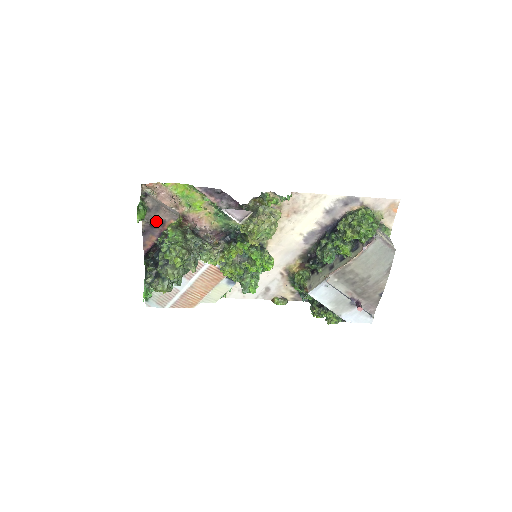
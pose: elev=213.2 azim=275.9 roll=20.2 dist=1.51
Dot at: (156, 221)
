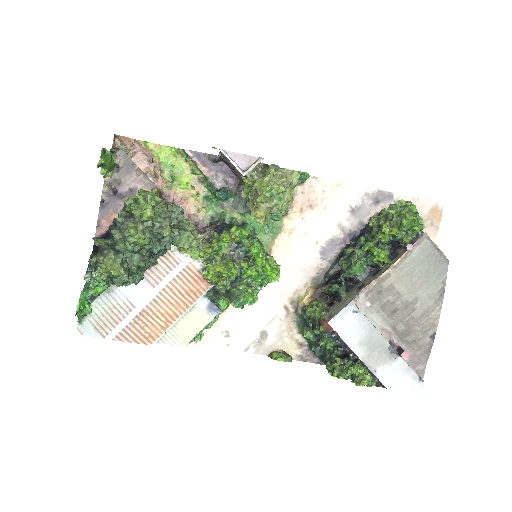
Dot at: (123, 188)
